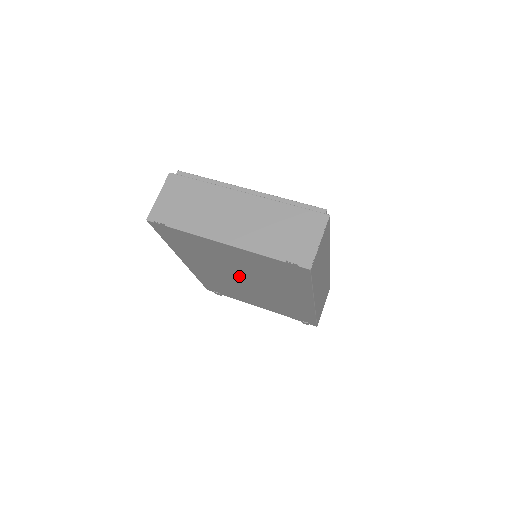
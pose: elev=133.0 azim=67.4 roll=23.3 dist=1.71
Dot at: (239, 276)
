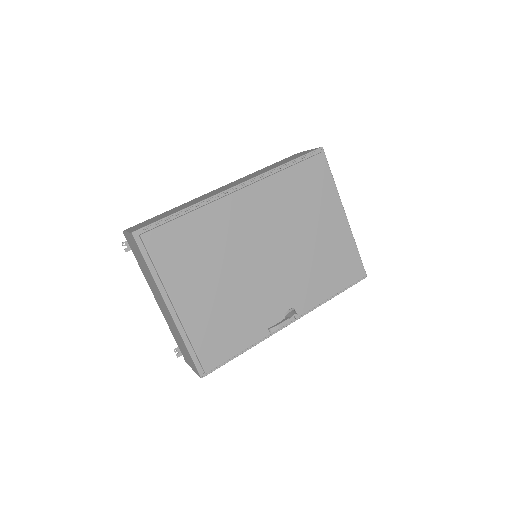
Dot at: occluded
